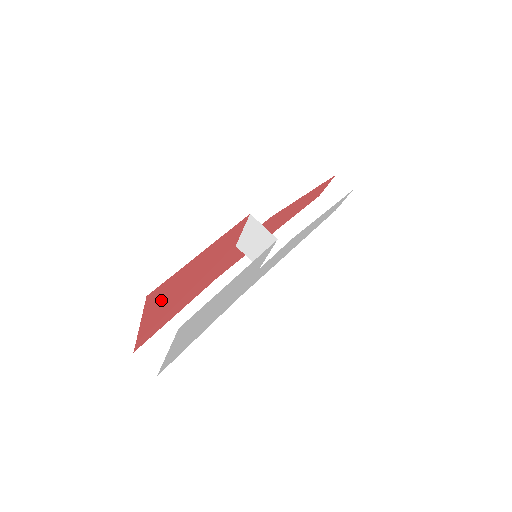
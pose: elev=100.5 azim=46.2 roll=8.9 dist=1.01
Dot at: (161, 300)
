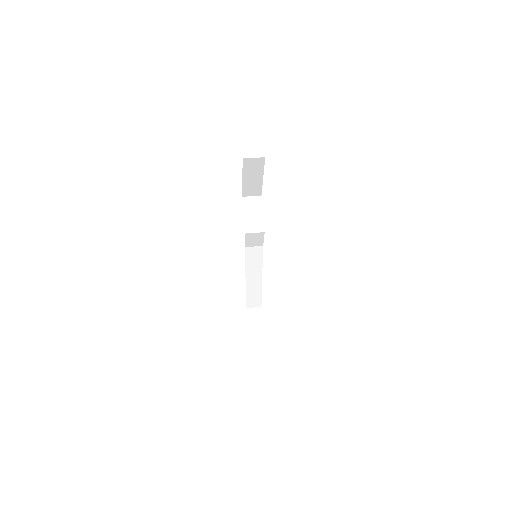
Dot at: occluded
